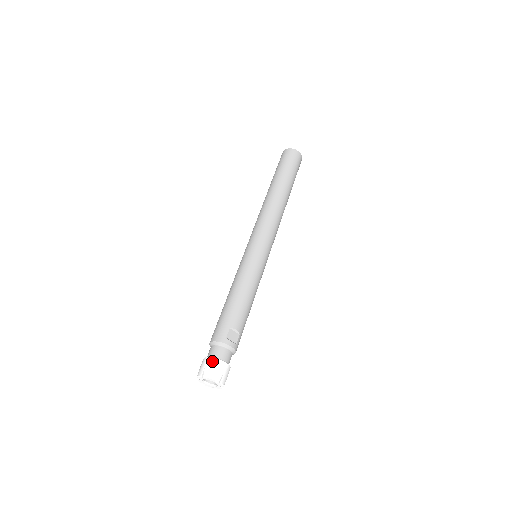
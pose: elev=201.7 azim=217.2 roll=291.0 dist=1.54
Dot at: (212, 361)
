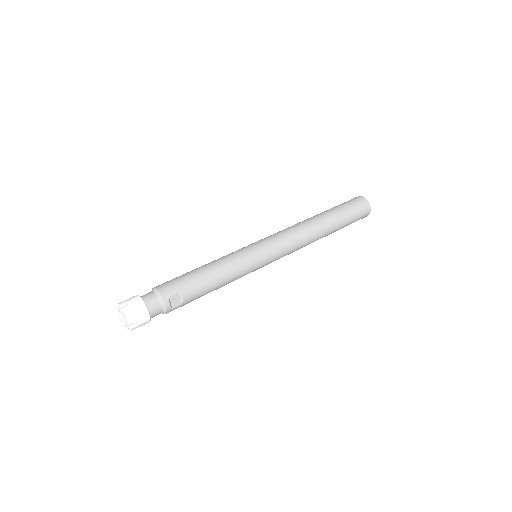
Dot at: (140, 304)
